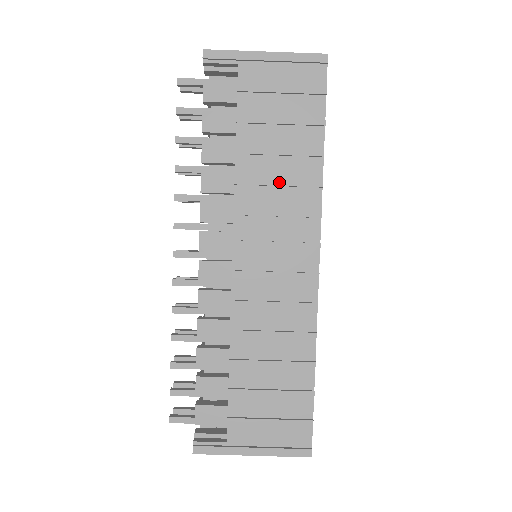
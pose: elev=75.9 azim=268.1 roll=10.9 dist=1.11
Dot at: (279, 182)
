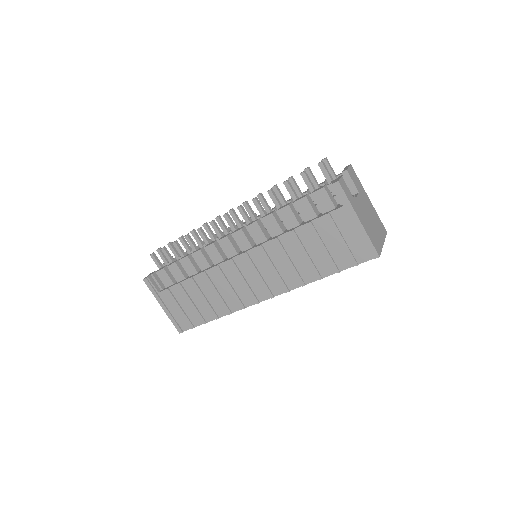
Dot at: (291, 262)
